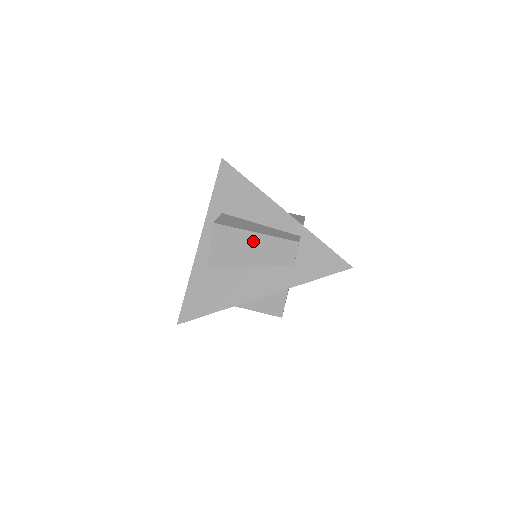
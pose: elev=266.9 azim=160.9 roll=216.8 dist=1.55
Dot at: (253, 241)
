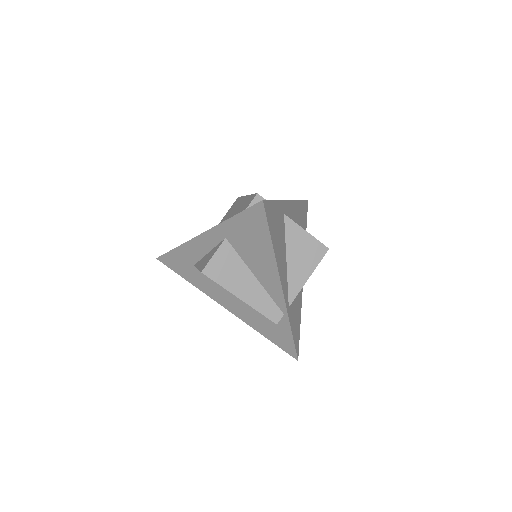
Dot at: (241, 203)
